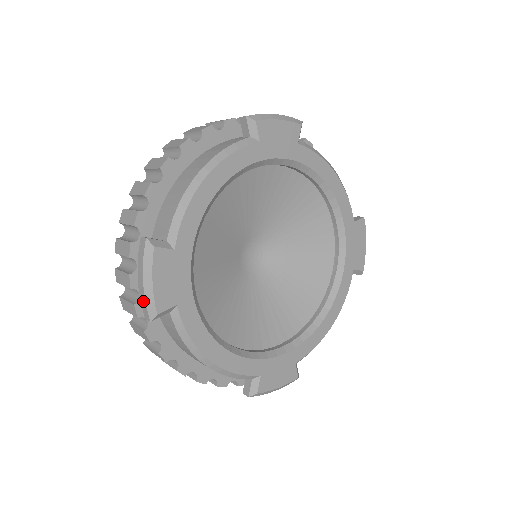
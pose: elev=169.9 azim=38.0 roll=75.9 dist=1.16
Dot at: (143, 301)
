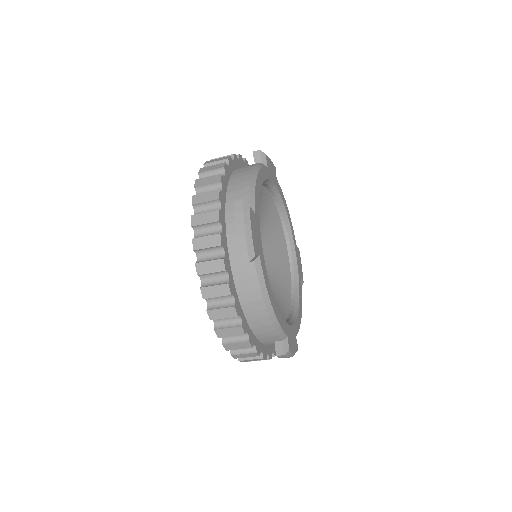
Dot at: (243, 246)
